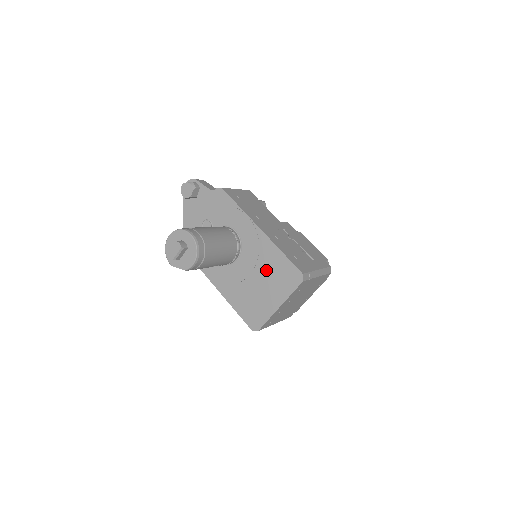
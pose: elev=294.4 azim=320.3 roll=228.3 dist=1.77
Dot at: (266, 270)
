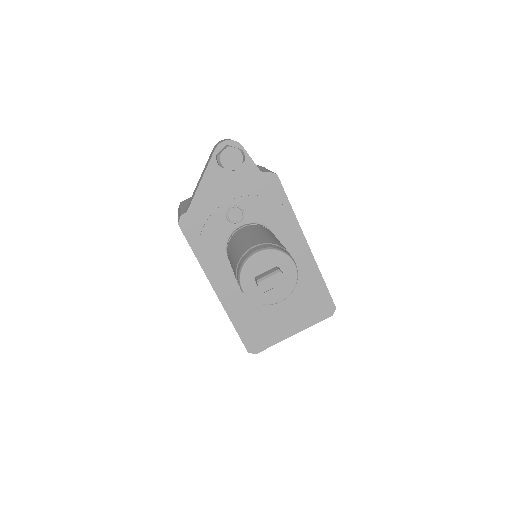
Dot at: (295, 292)
